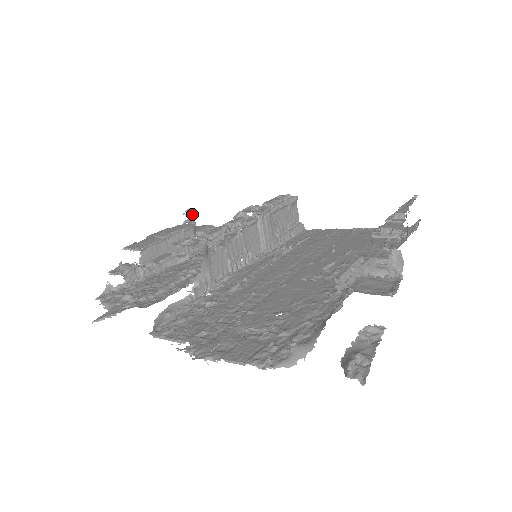
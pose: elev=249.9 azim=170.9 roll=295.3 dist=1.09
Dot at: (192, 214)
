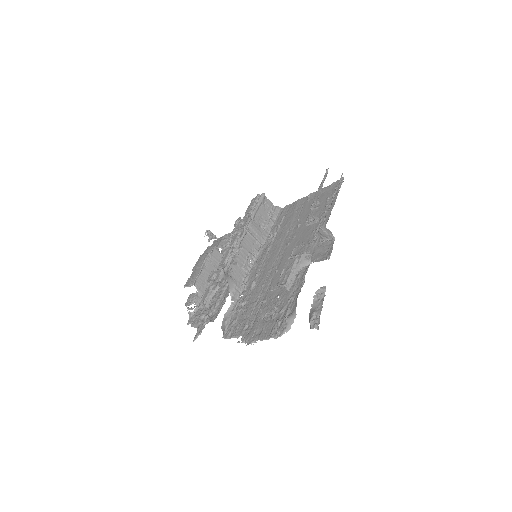
Dot at: (210, 232)
